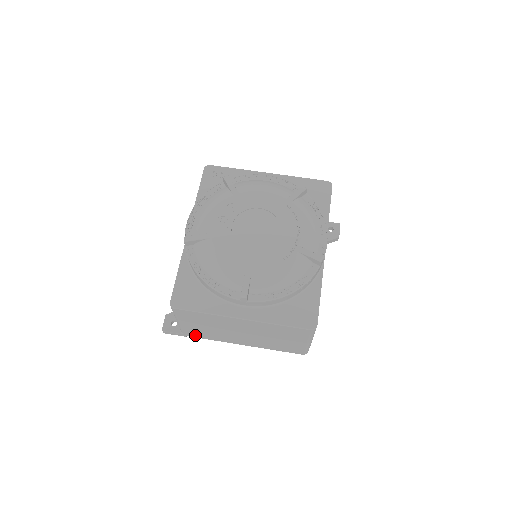
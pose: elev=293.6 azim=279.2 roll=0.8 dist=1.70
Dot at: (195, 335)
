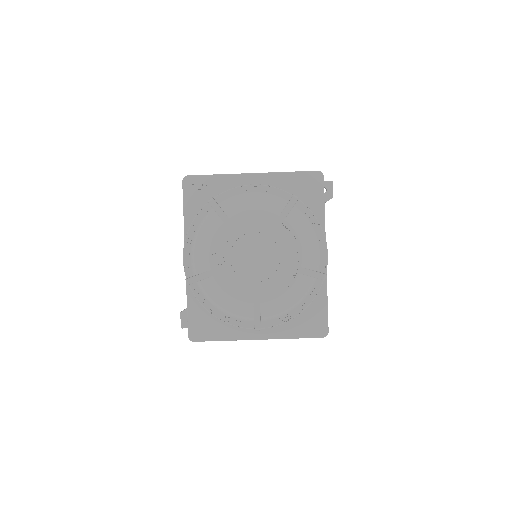
Dot at: occluded
